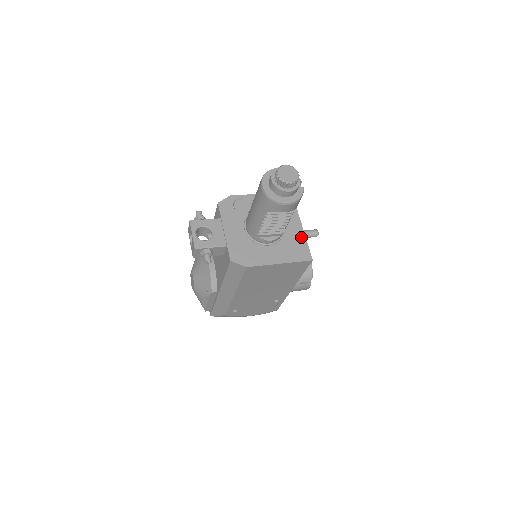
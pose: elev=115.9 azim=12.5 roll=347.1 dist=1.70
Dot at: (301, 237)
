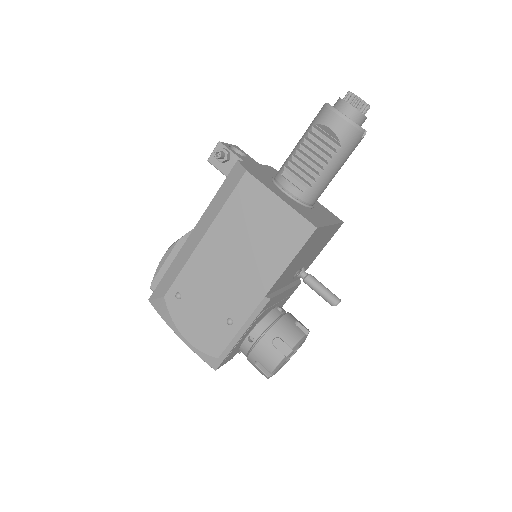
Dot at: (322, 221)
